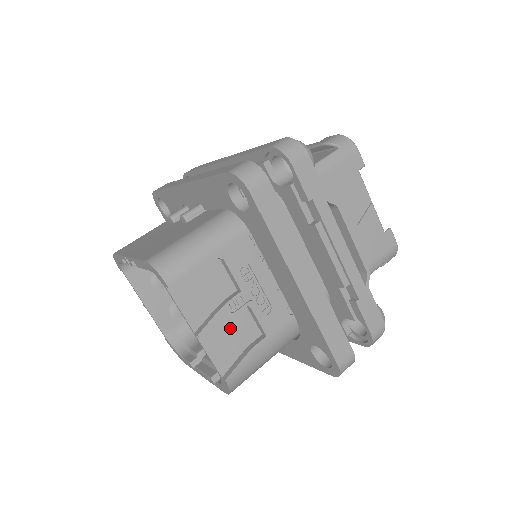
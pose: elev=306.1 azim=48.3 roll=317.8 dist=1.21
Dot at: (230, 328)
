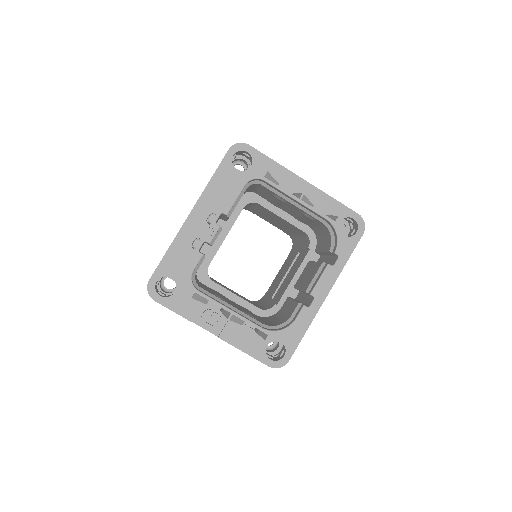
Dot at: occluded
